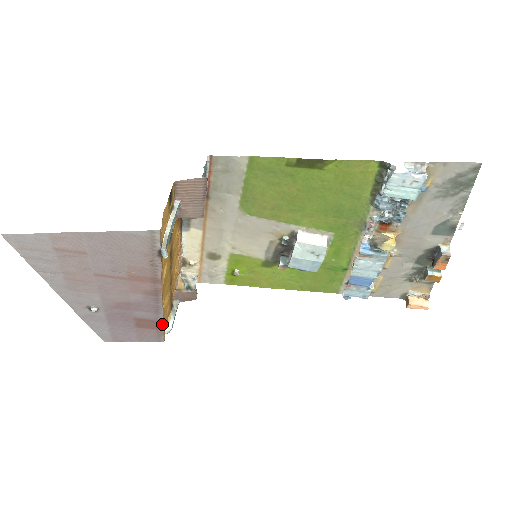
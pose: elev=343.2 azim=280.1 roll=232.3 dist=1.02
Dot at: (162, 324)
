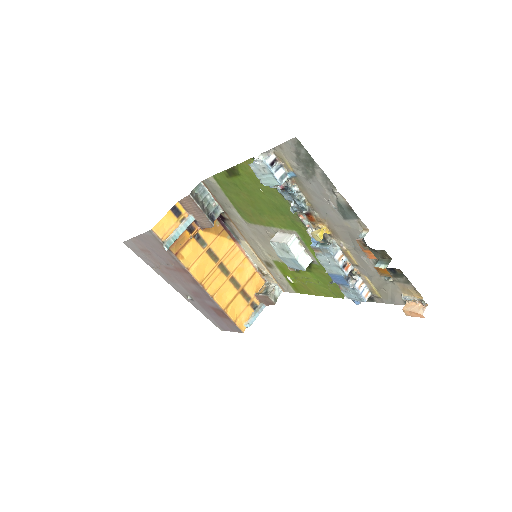
Dot at: (225, 313)
